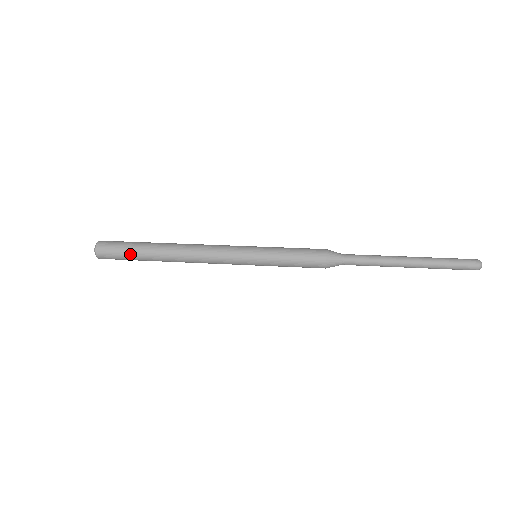
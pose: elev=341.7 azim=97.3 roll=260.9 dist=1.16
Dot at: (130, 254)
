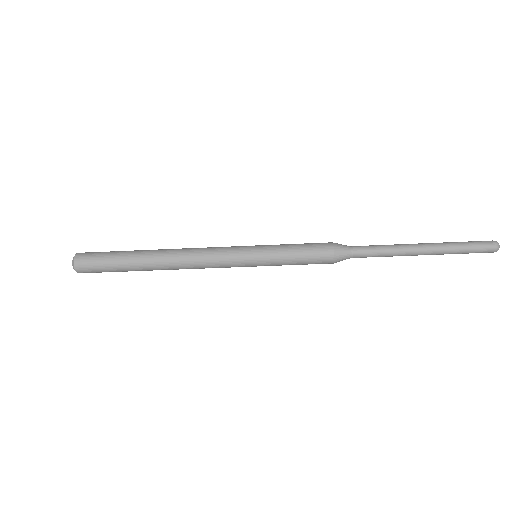
Dot at: (114, 264)
